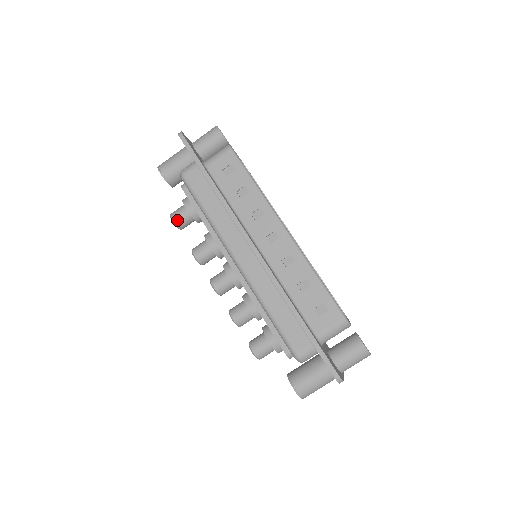
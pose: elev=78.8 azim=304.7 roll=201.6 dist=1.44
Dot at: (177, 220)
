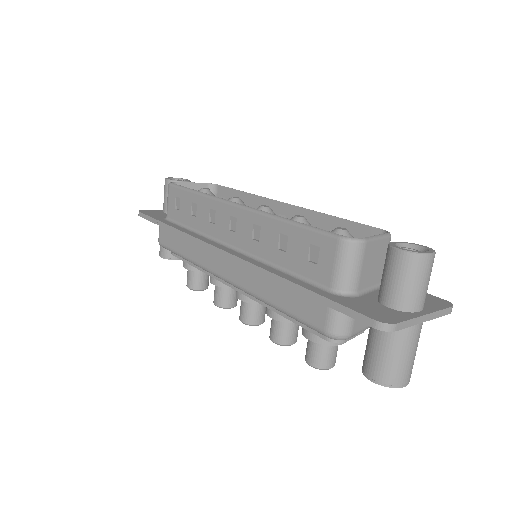
Dot at: (190, 285)
